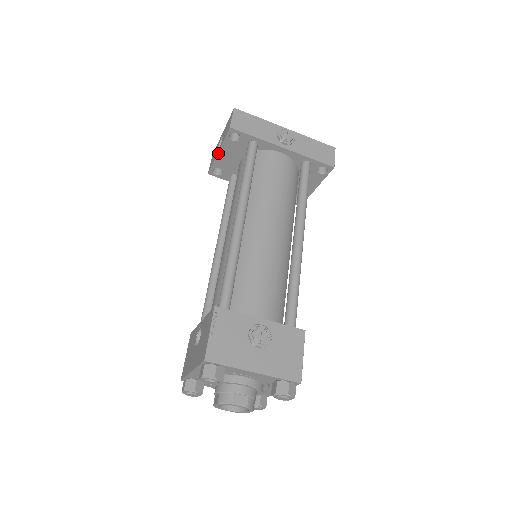
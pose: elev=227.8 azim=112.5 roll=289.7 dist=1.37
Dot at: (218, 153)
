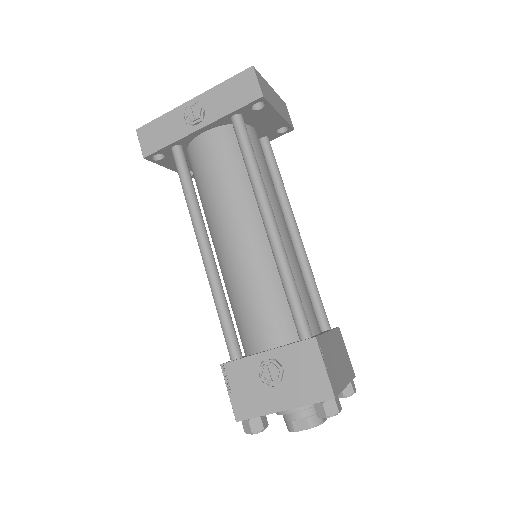
Dot at: (170, 169)
